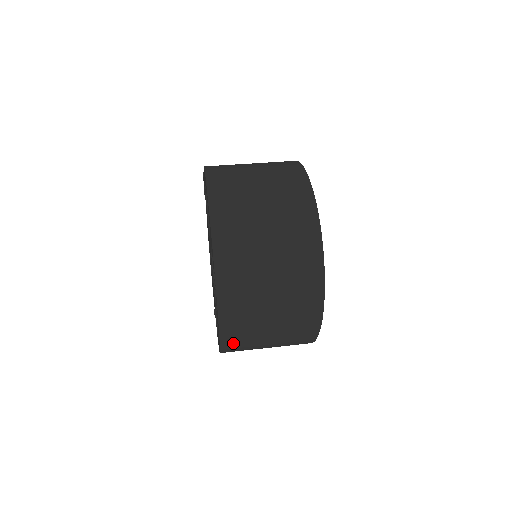
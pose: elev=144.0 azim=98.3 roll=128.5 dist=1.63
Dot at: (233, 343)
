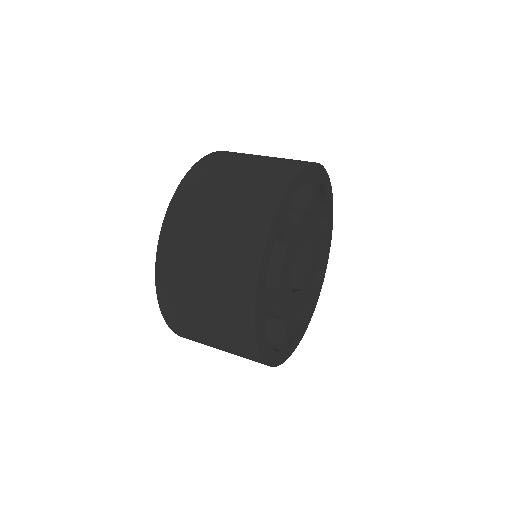
Dot at: (173, 317)
